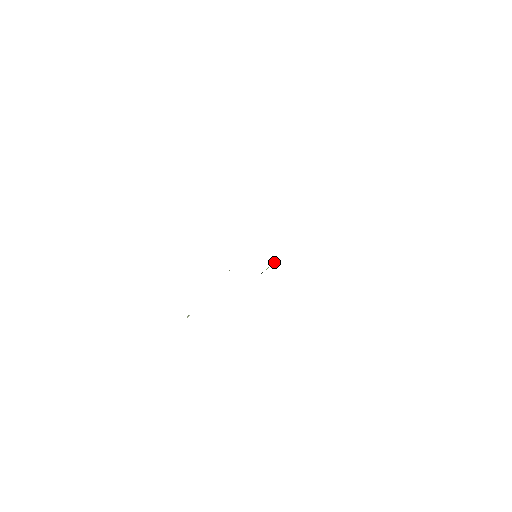
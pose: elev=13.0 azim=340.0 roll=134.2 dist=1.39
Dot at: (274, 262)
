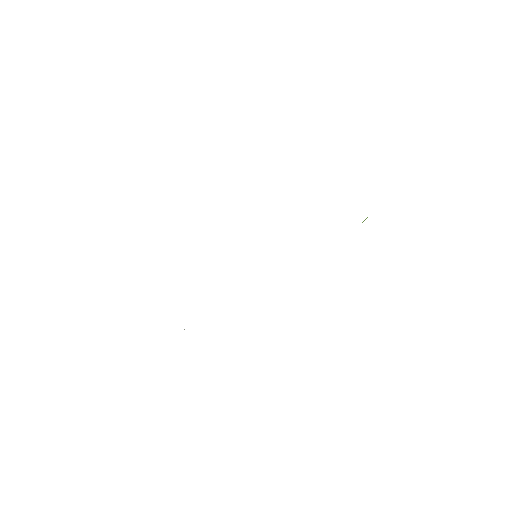
Dot at: (367, 217)
